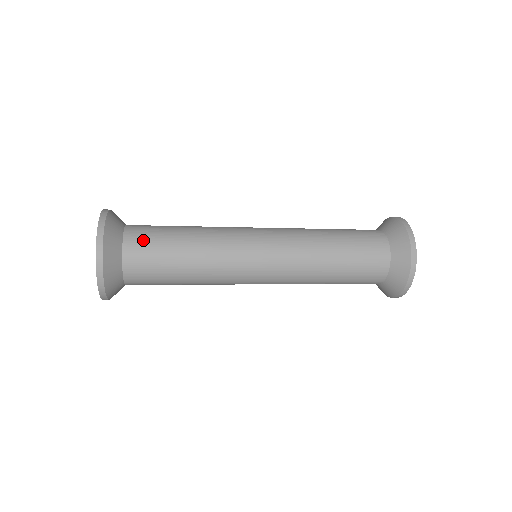
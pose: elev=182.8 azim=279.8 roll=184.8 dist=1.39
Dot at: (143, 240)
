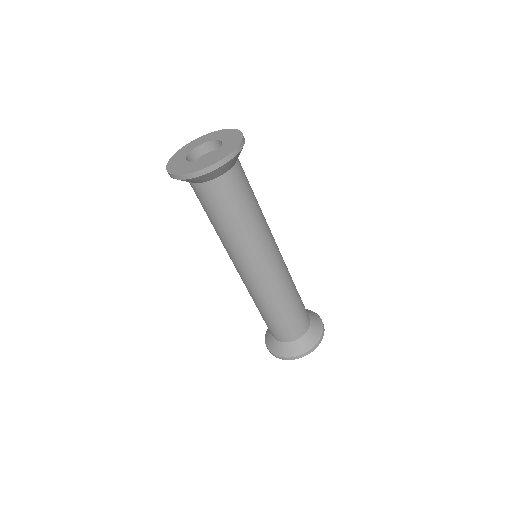
Dot at: occluded
